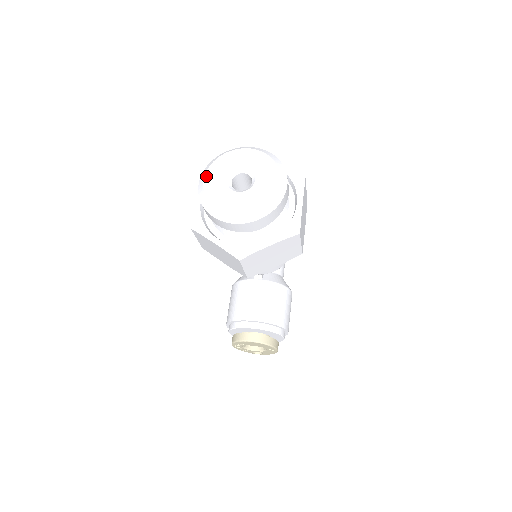
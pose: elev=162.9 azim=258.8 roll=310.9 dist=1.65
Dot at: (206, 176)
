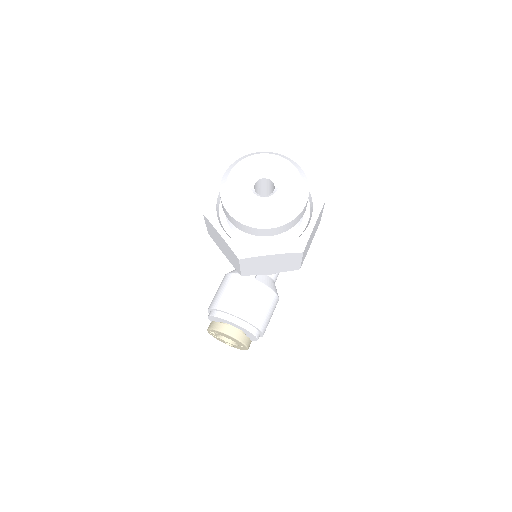
Dot at: (233, 170)
